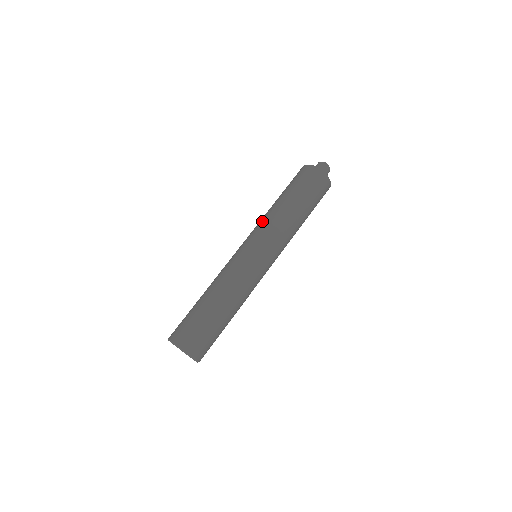
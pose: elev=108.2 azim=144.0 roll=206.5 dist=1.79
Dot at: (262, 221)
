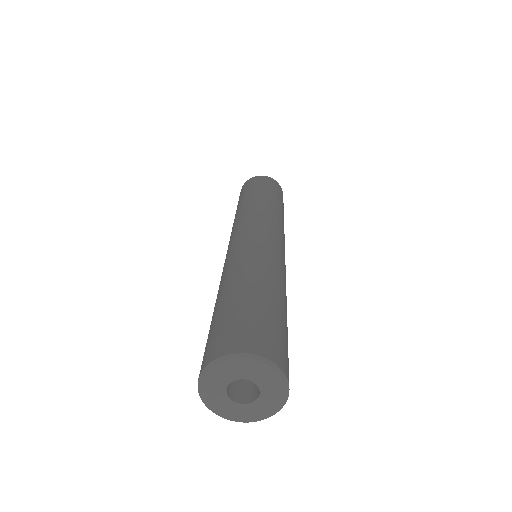
Dot at: occluded
